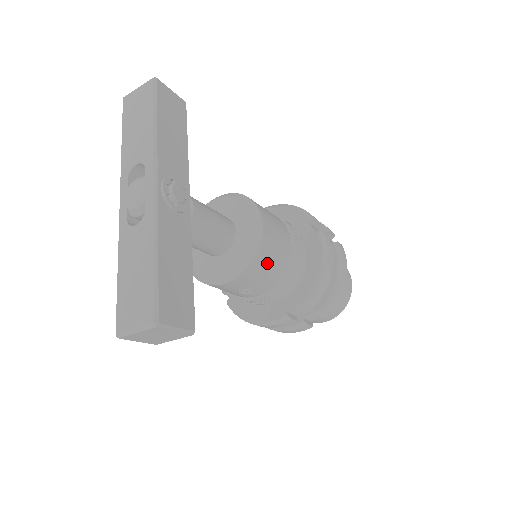
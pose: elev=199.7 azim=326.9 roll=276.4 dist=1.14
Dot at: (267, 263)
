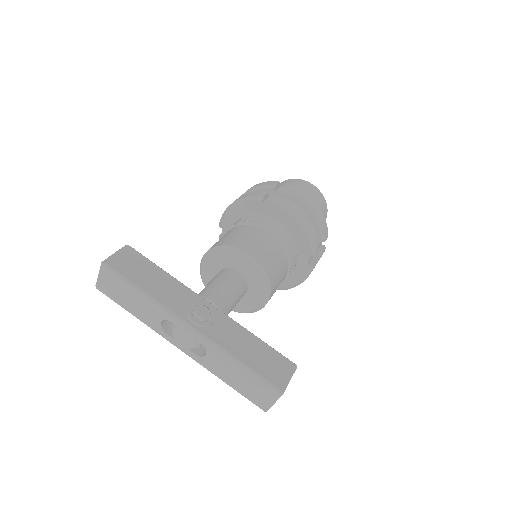
Dot at: (275, 267)
